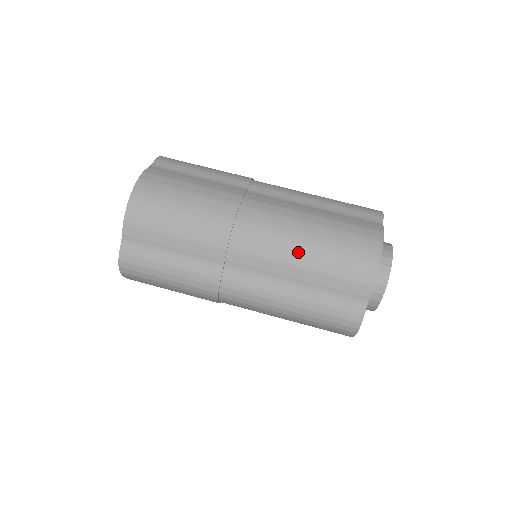
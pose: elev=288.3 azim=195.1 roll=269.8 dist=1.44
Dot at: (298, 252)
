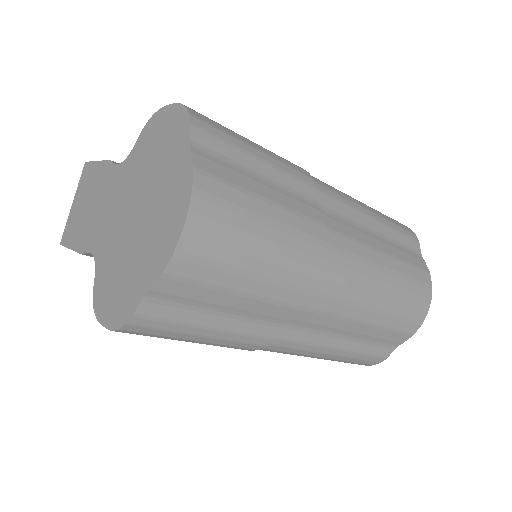
Dot at: (371, 308)
